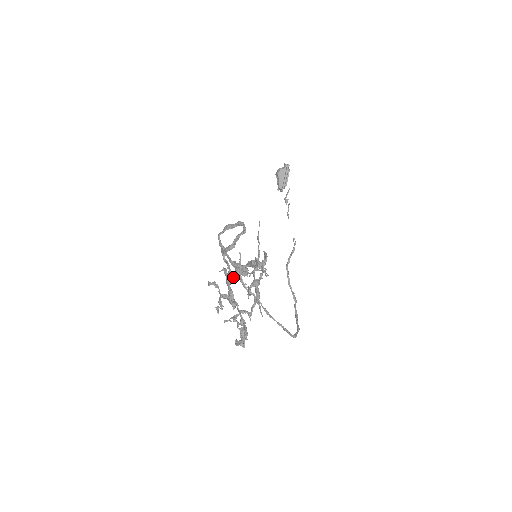
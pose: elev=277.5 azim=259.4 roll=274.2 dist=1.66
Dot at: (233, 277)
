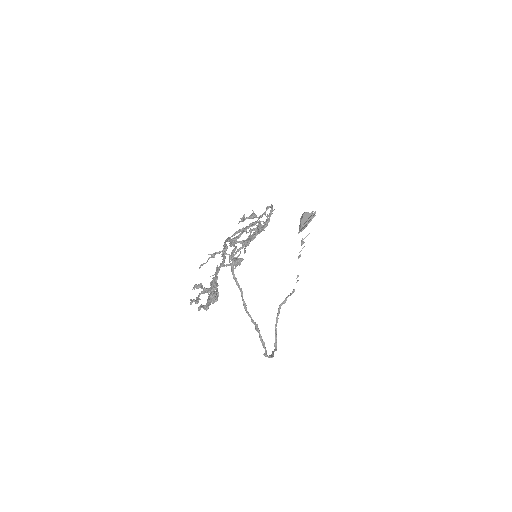
Dot at: (224, 266)
